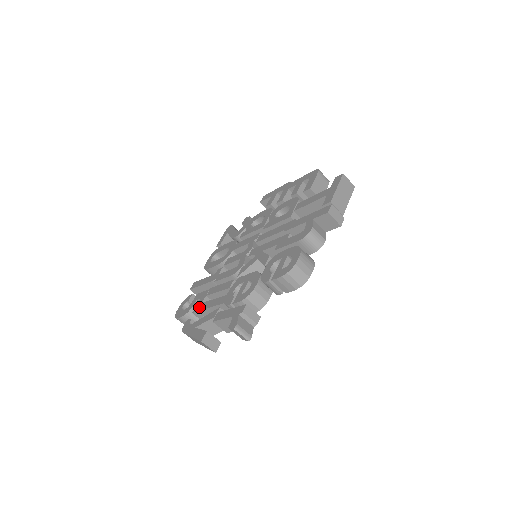
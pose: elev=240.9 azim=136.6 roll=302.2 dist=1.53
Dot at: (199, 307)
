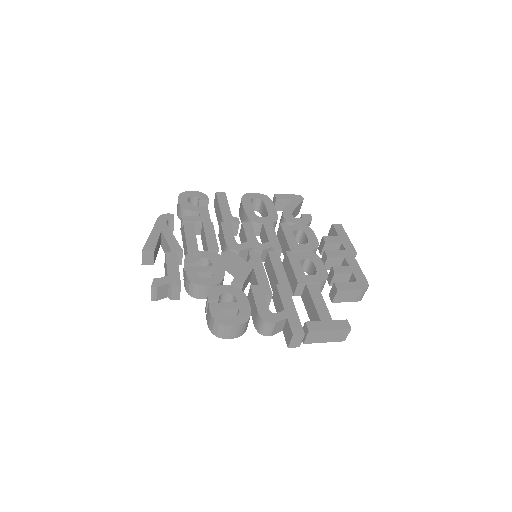
Dot at: (188, 221)
